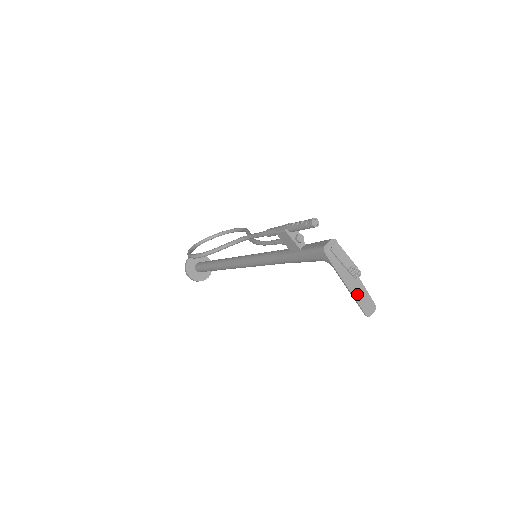
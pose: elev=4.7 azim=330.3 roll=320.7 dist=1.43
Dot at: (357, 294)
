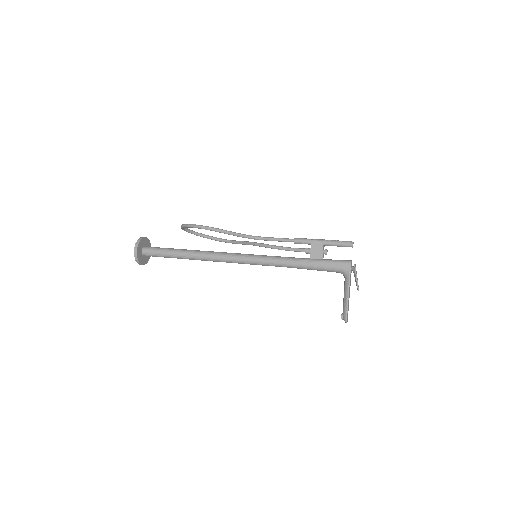
Dot at: (348, 303)
